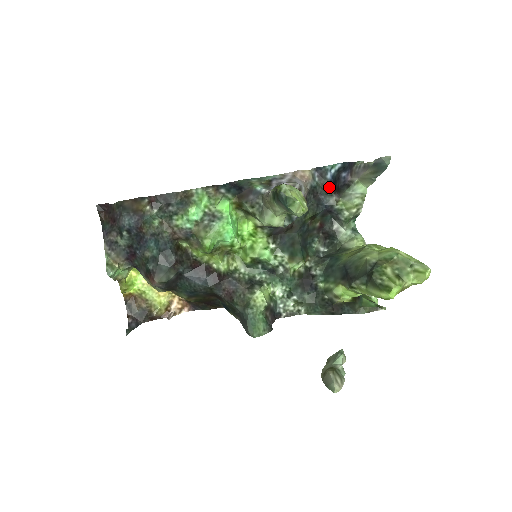
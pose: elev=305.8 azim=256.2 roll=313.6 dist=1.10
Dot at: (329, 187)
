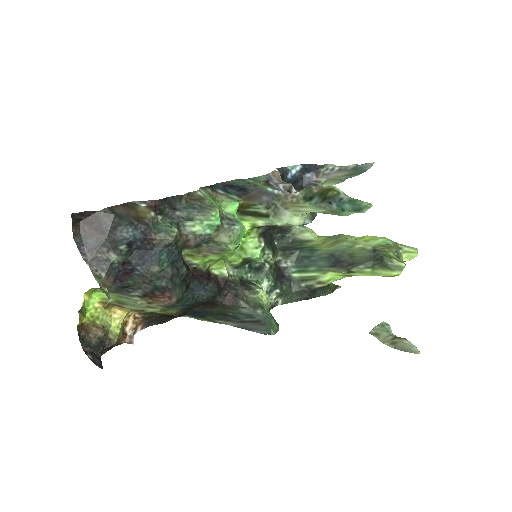
Dot at: occluded
